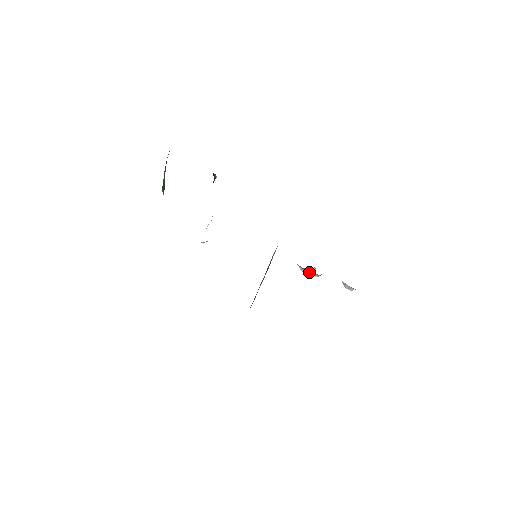
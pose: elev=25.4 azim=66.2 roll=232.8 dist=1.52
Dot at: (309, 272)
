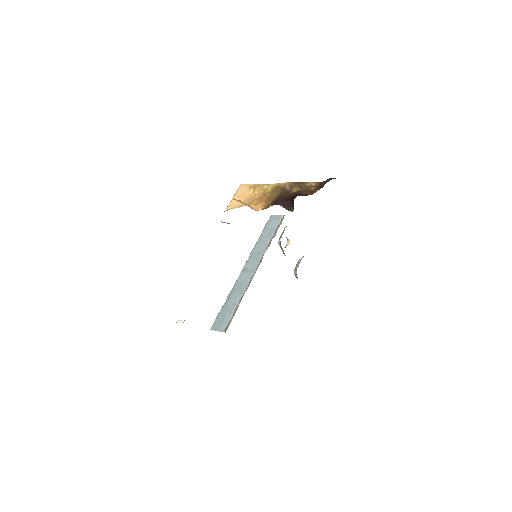
Dot at: (282, 249)
